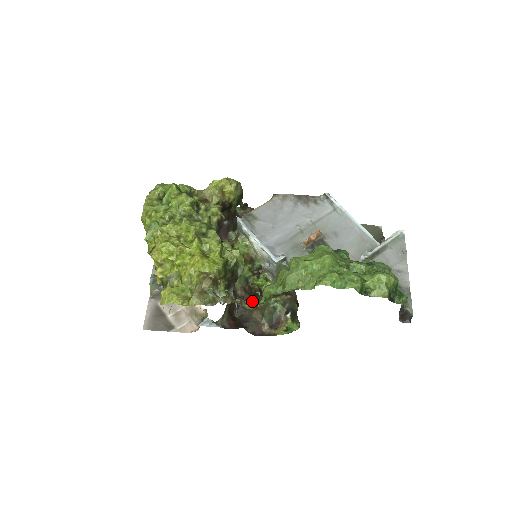
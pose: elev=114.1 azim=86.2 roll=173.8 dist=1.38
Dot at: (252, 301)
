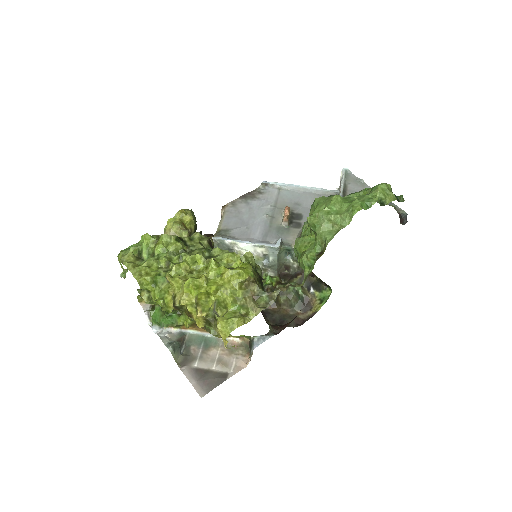
Dot at: (272, 304)
